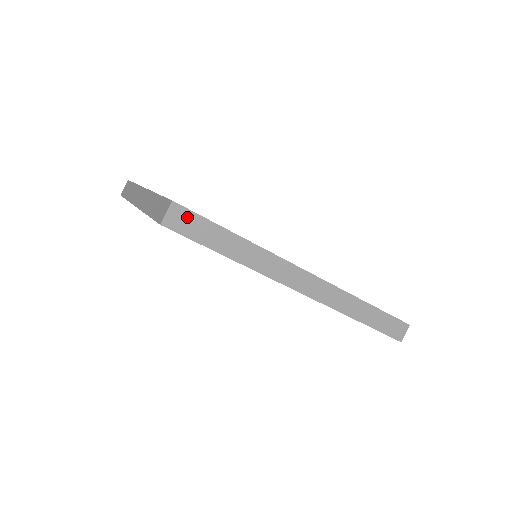
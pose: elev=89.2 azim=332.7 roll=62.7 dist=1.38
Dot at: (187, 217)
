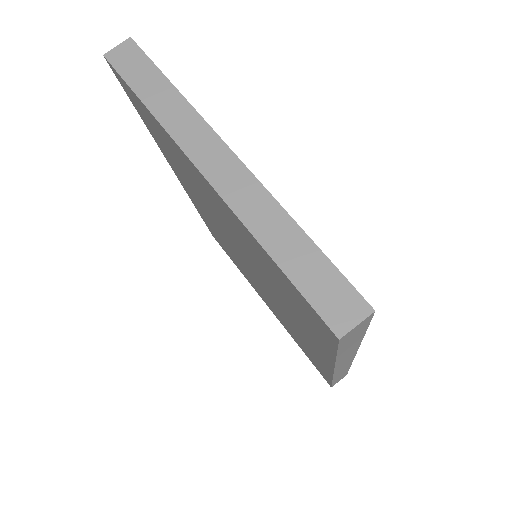
Dot at: (362, 326)
